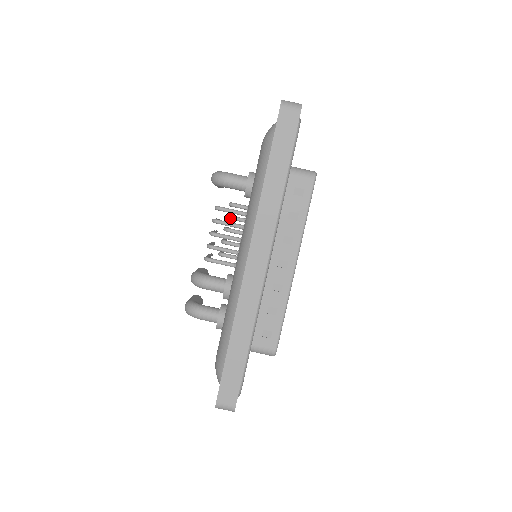
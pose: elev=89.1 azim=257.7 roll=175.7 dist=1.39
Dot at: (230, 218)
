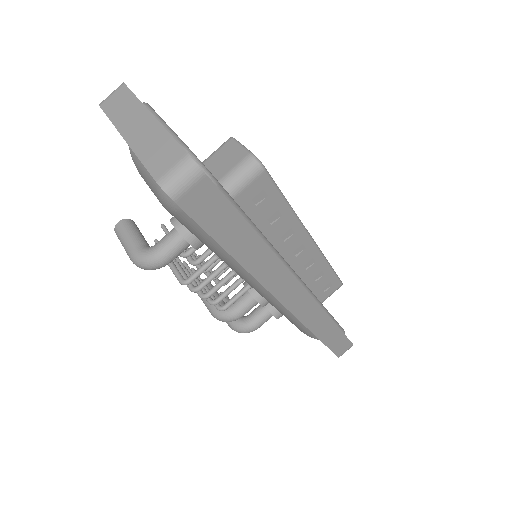
Dot at: occluded
